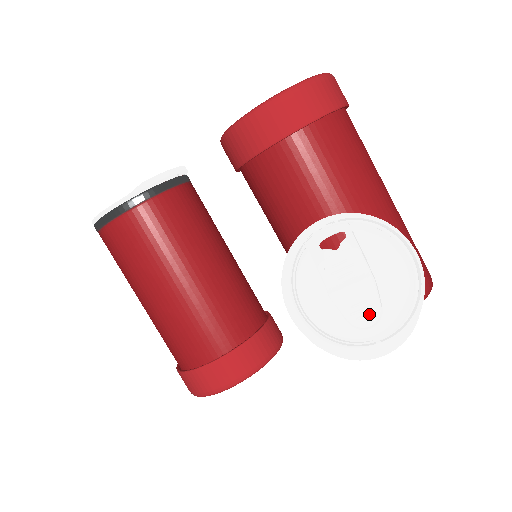
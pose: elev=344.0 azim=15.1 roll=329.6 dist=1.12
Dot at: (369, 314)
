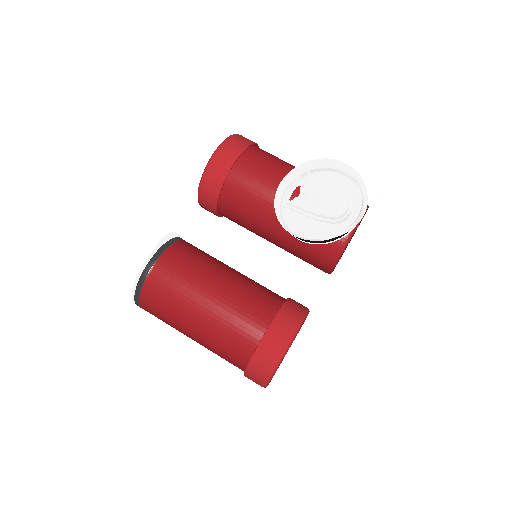
Dot at: (340, 204)
